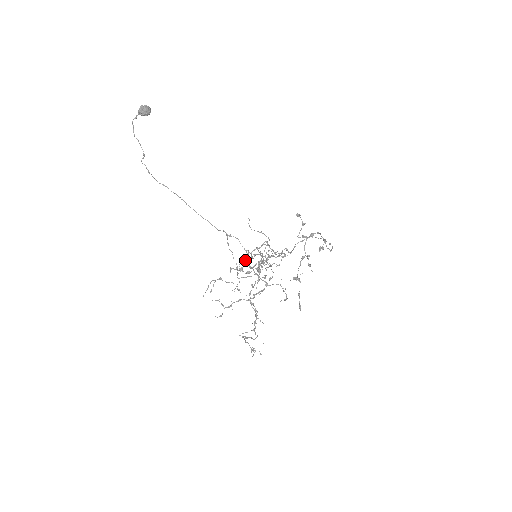
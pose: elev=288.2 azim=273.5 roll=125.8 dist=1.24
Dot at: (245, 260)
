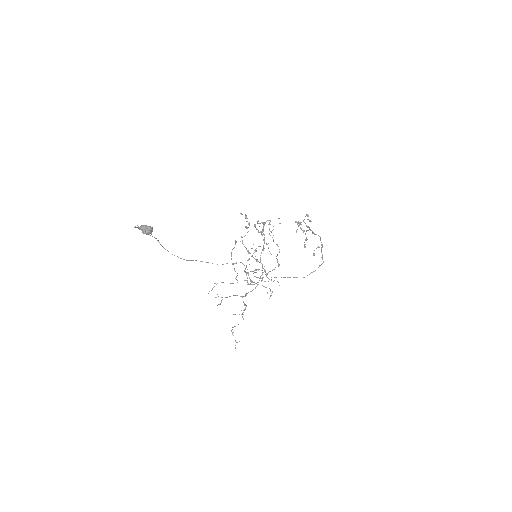
Dot at: (244, 271)
